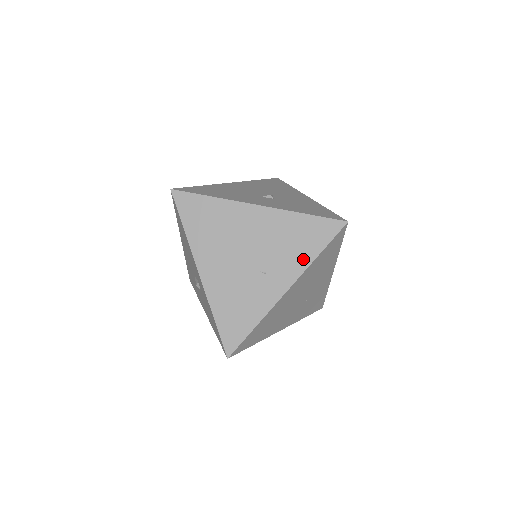
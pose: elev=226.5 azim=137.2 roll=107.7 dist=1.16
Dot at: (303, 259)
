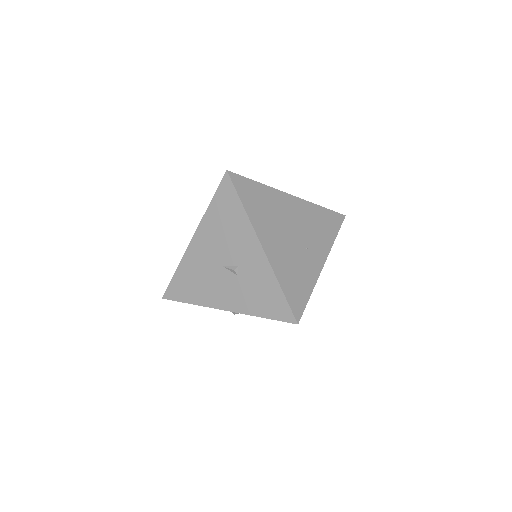
Dot at: (328, 240)
